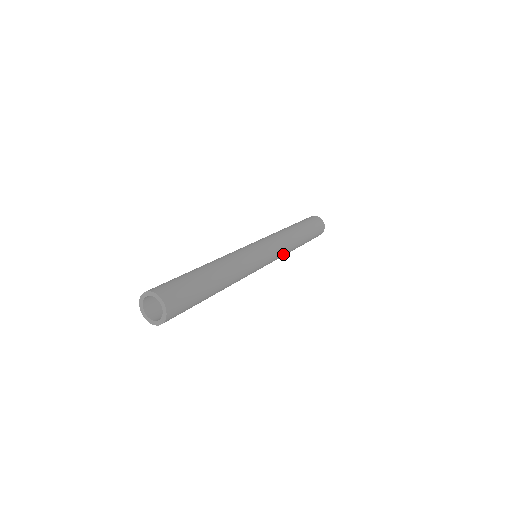
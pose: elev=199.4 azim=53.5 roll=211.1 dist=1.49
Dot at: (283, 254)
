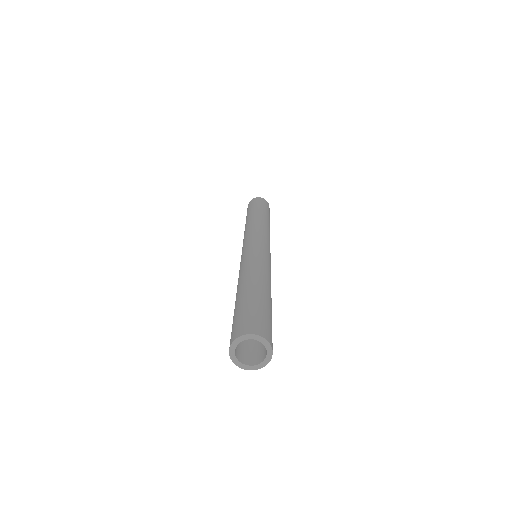
Dot at: (269, 237)
